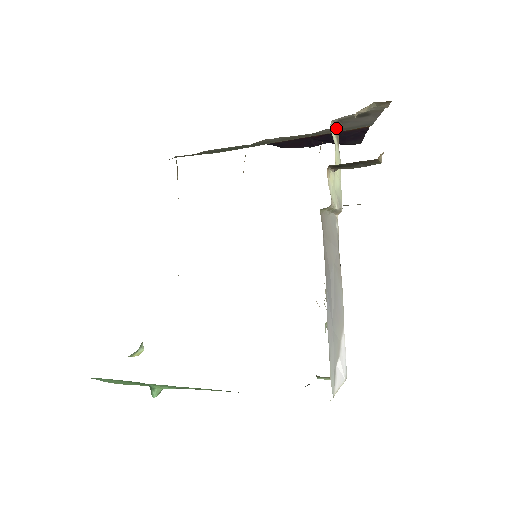
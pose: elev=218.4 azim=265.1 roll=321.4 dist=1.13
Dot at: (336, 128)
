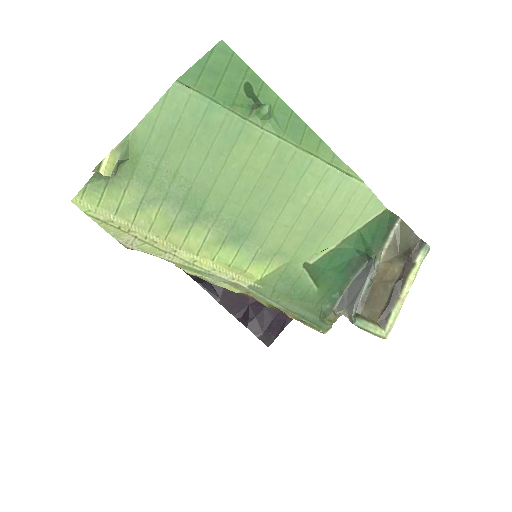
Dot at: occluded
